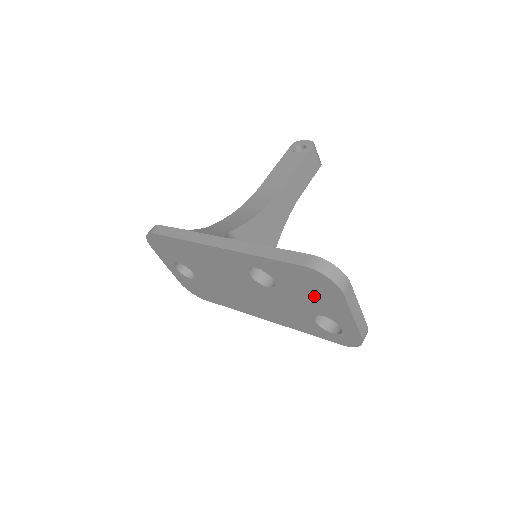
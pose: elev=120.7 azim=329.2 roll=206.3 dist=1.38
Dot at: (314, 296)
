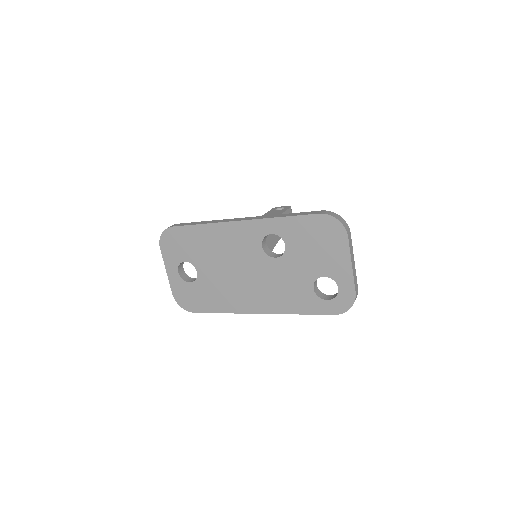
Dot at: (320, 251)
